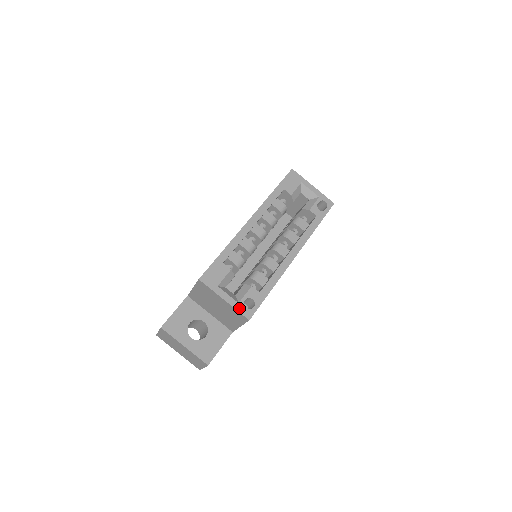
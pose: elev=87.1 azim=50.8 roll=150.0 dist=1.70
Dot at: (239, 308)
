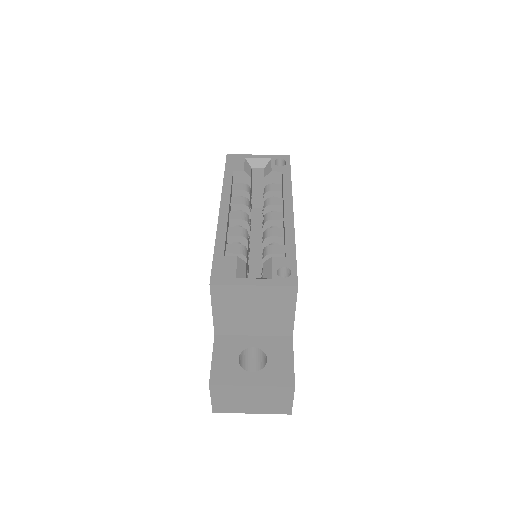
Dot at: (277, 283)
